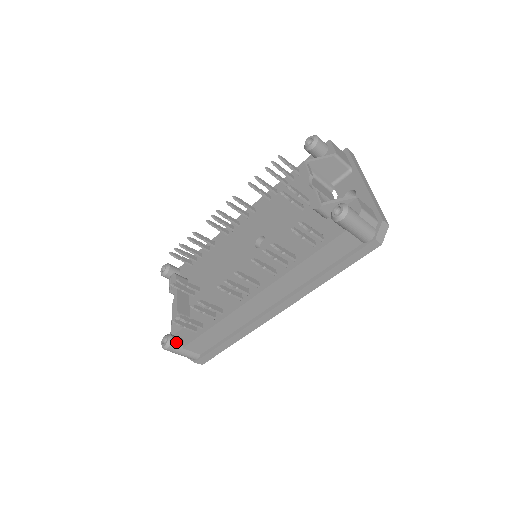
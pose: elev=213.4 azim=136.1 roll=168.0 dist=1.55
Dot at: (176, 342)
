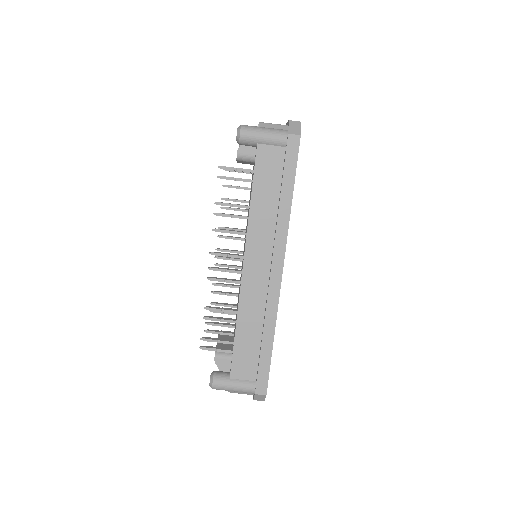
Dot at: (220, 374)
